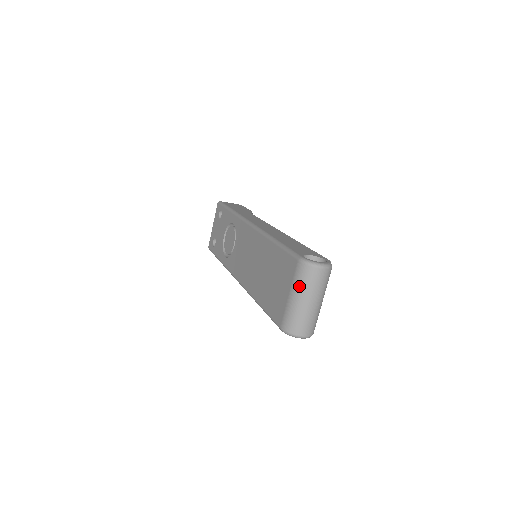
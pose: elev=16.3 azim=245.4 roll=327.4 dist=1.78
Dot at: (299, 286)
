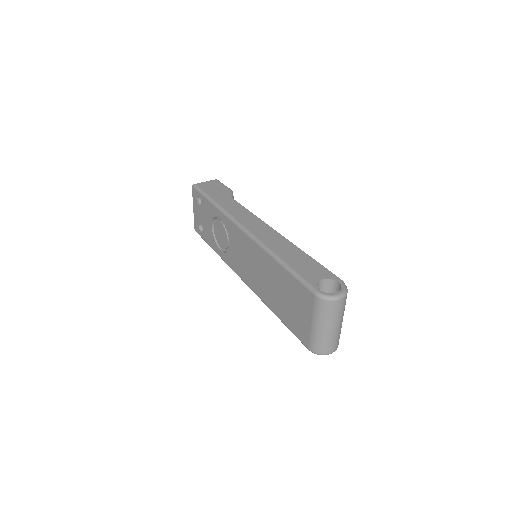
Dot at: (320, 318)
